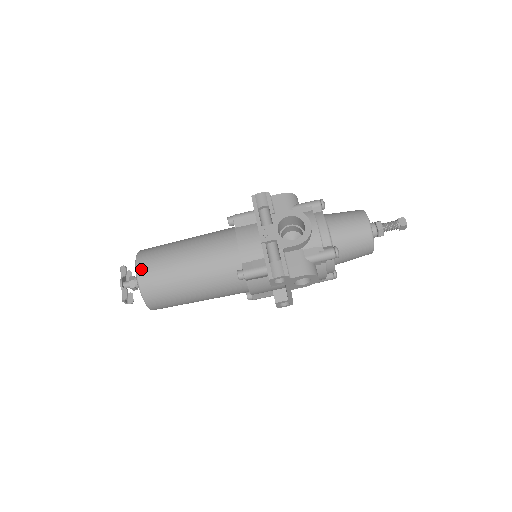
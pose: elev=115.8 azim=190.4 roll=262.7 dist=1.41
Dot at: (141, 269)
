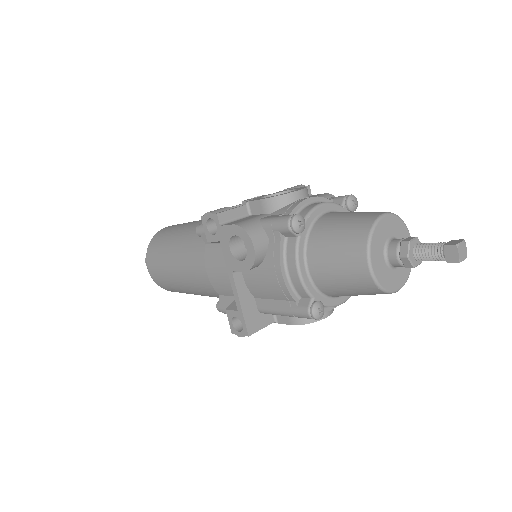
Dot at: (168, 226)
